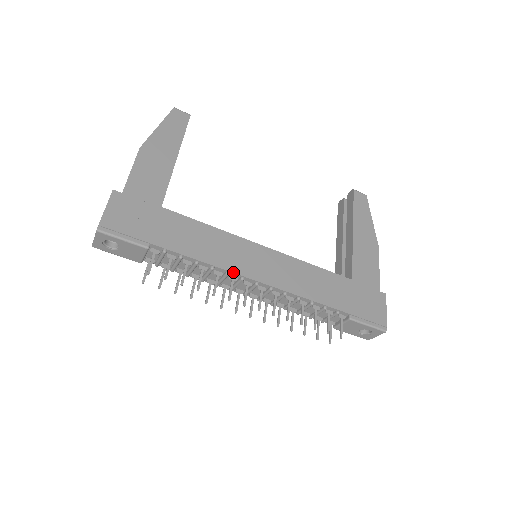
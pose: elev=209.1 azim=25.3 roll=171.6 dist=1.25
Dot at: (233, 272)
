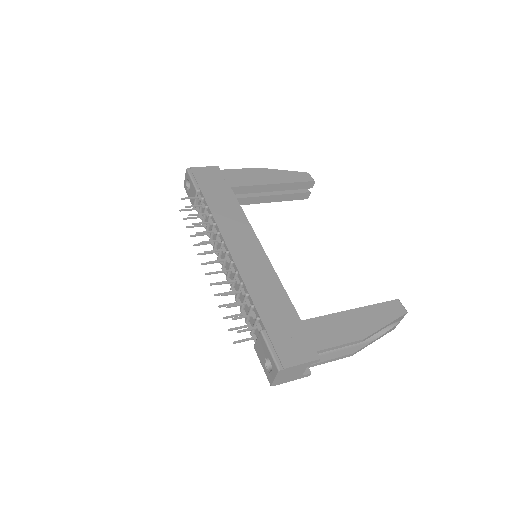
Dot at: (222, 234)
